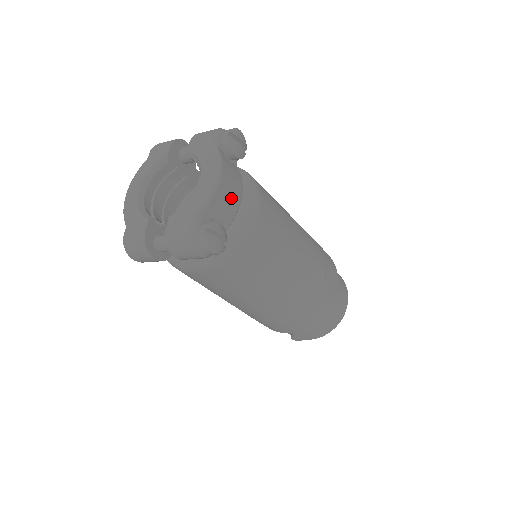
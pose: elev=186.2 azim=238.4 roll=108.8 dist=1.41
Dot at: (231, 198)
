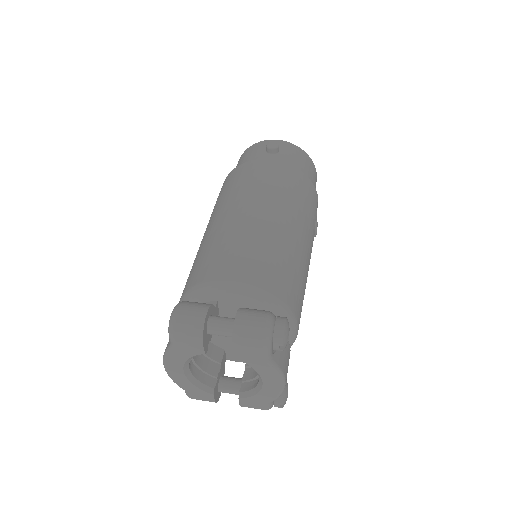
Dot at: occluded
